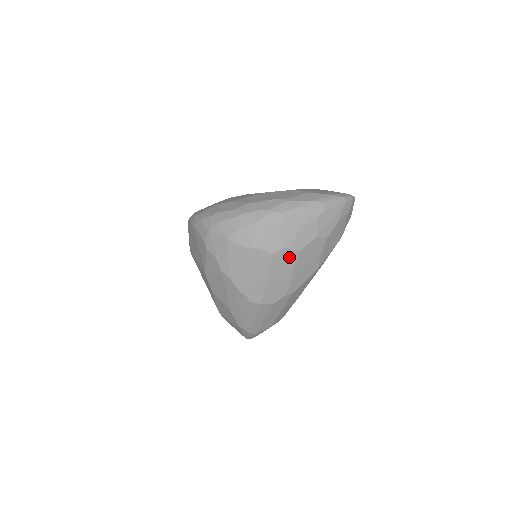
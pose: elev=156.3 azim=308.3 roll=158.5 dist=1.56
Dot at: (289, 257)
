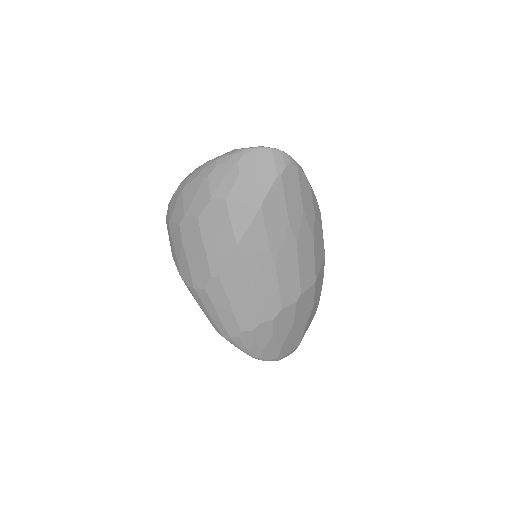
Dot at: (193, 226)
